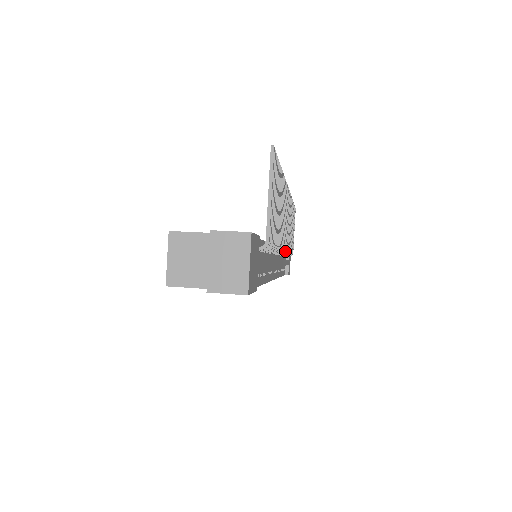
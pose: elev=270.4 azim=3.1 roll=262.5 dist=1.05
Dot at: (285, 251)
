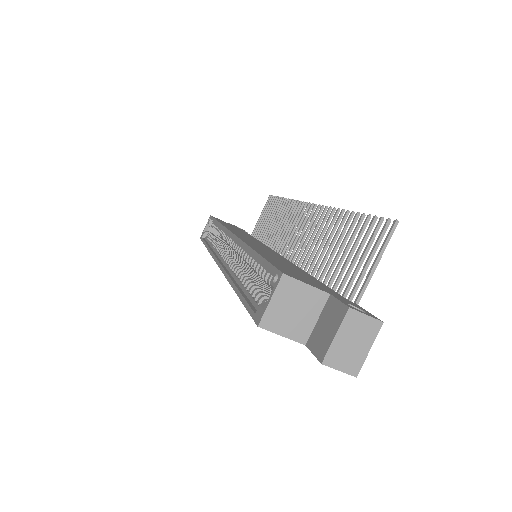
Dot at: occluded
